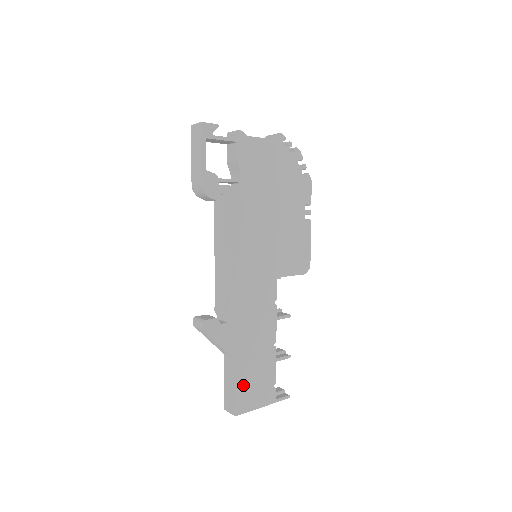
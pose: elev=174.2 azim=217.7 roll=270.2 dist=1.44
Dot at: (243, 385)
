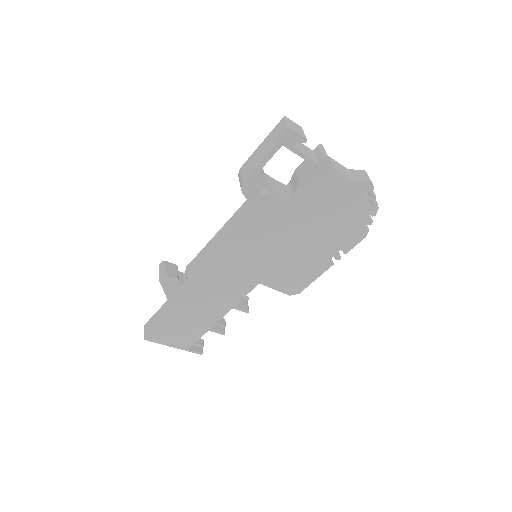
Dot at: (167, 328)
